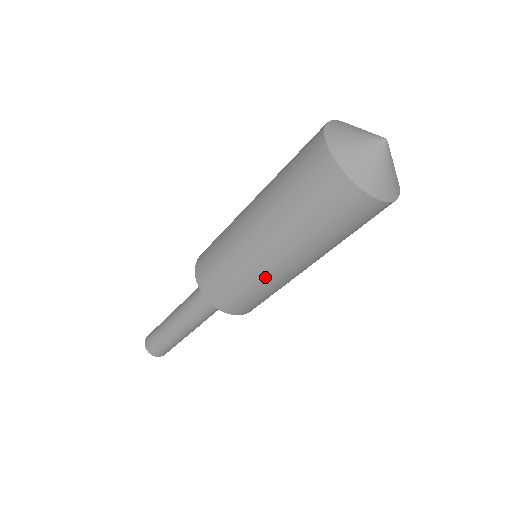
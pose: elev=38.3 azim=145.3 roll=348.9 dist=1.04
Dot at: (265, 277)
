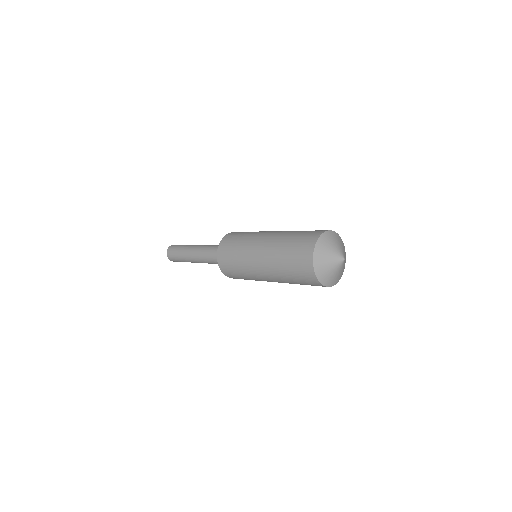
Dot at: (255, 277)
